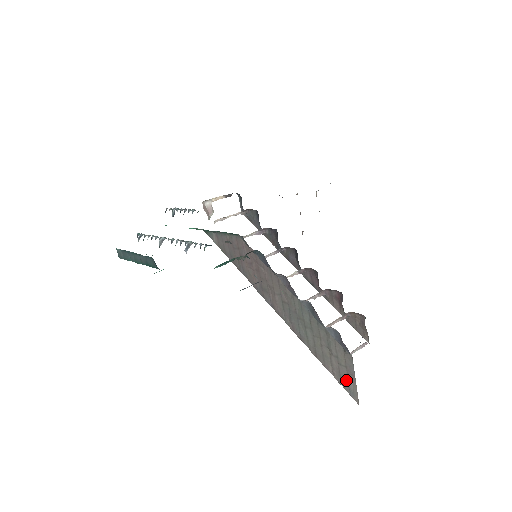
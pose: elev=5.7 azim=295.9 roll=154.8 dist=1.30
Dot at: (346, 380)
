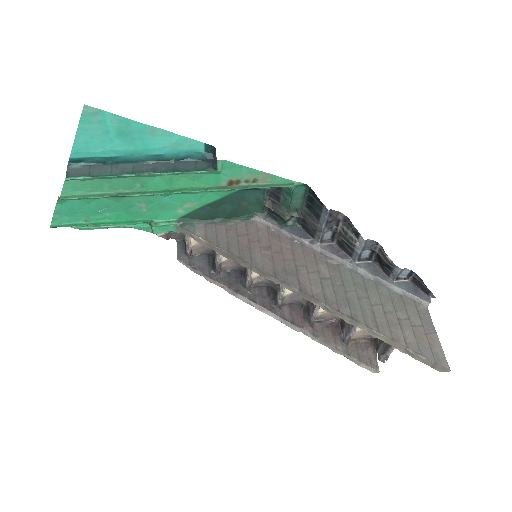
Dot at: (426, 343)
